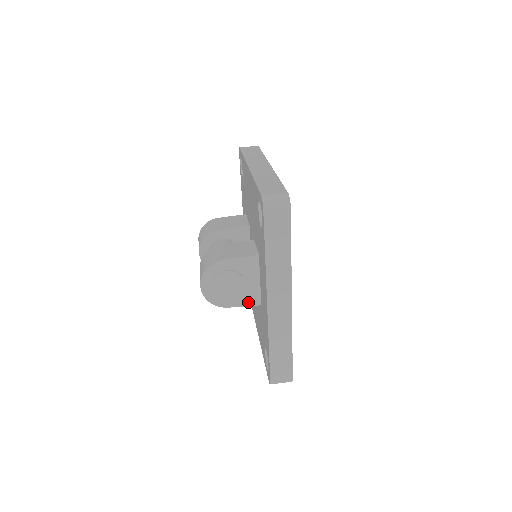
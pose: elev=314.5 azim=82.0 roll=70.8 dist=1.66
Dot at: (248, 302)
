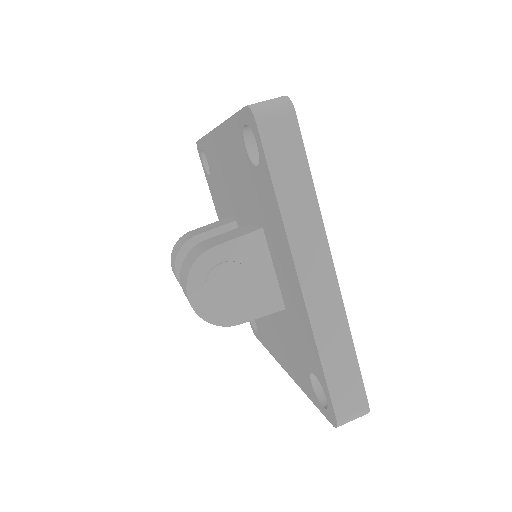
Dot at: (265, 309)
